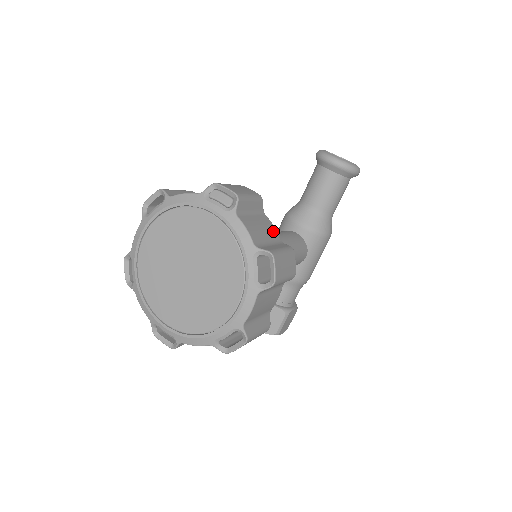
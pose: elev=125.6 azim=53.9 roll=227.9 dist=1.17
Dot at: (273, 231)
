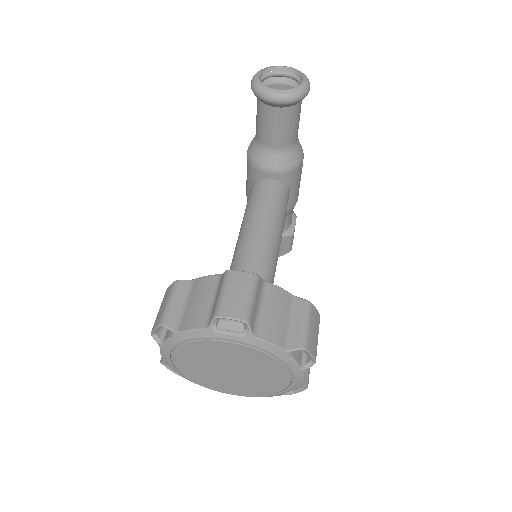
Dot at: (283, 297)
